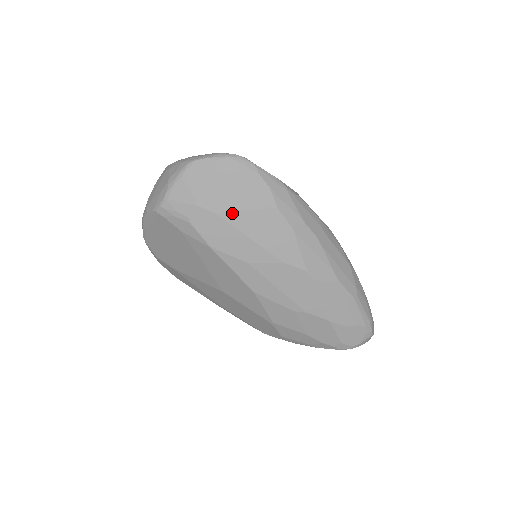
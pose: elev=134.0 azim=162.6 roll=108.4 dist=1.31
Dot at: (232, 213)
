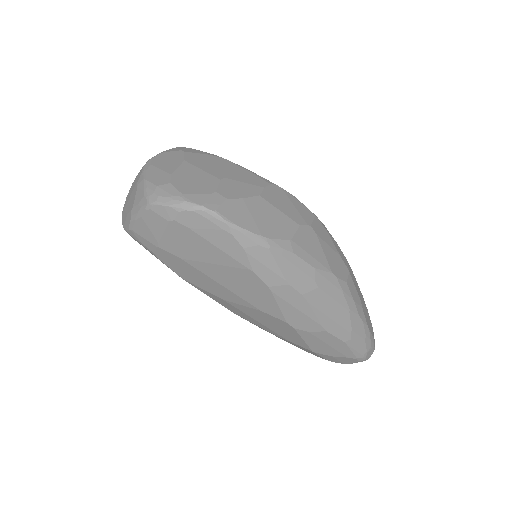
Dot at: (200, 263)
